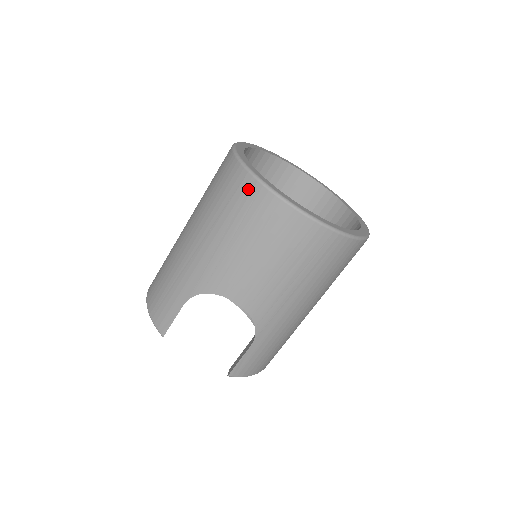
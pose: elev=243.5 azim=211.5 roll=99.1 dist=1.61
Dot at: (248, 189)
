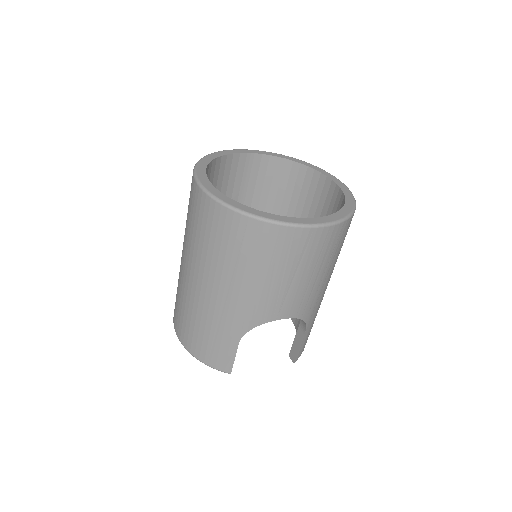
Dot at: (257, 232)
